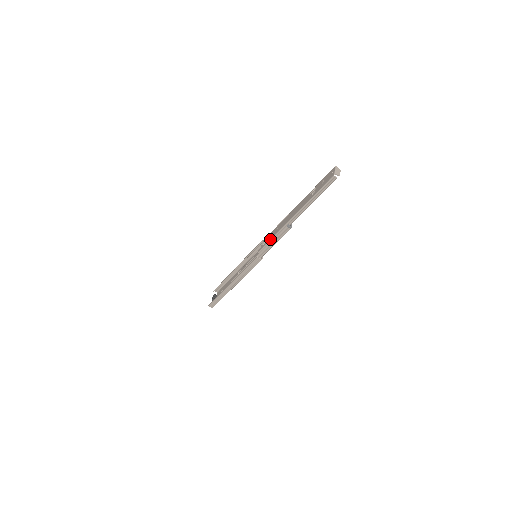
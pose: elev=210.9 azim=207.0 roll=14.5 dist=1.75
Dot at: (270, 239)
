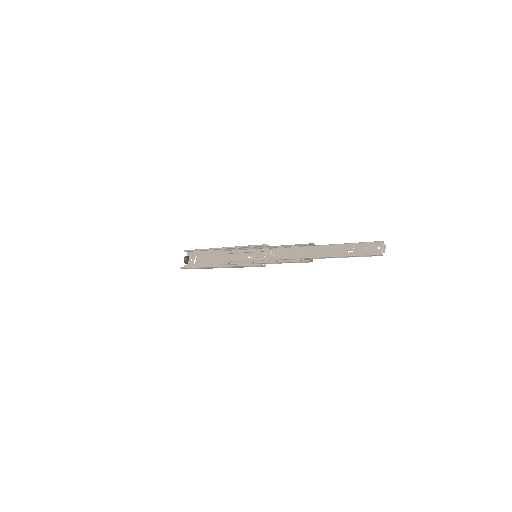
Dot at: (283, 258)
